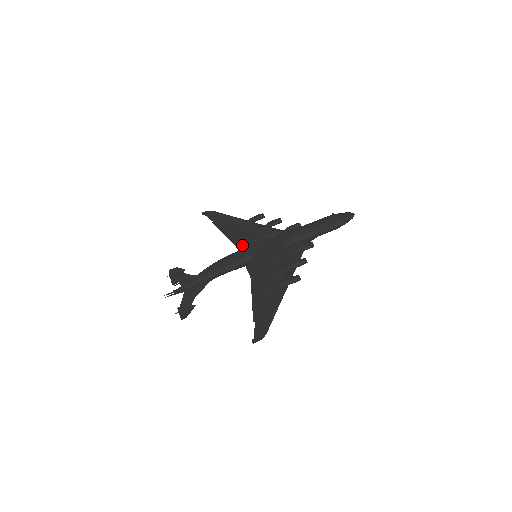
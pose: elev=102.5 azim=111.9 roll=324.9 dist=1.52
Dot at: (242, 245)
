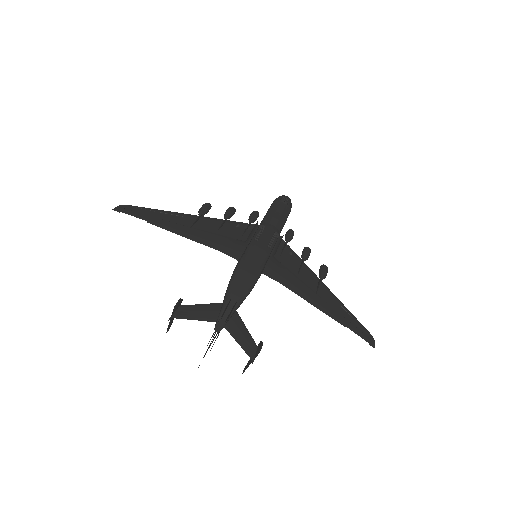
Dot at: (224, 246)
